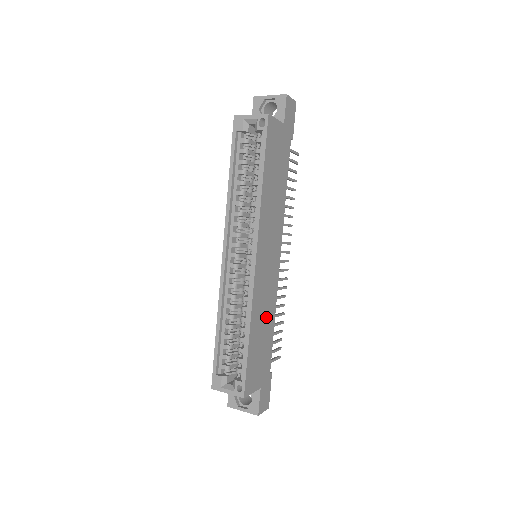
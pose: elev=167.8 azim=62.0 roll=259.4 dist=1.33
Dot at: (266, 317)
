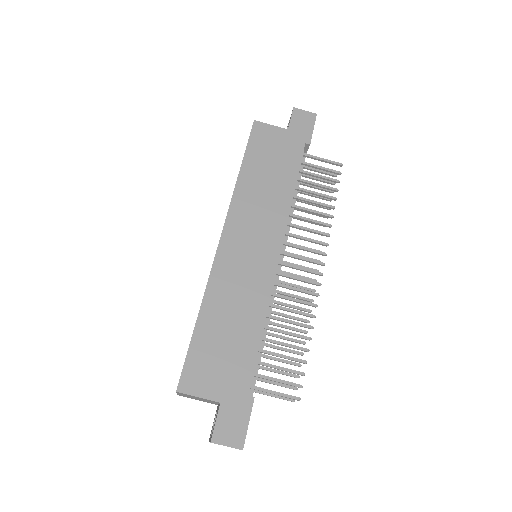
Dot at: (241, 312)
